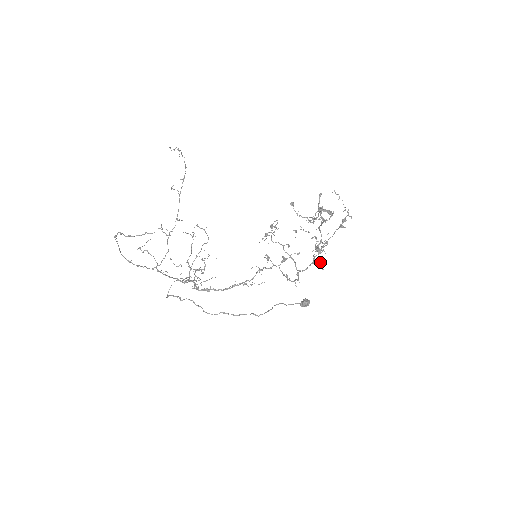
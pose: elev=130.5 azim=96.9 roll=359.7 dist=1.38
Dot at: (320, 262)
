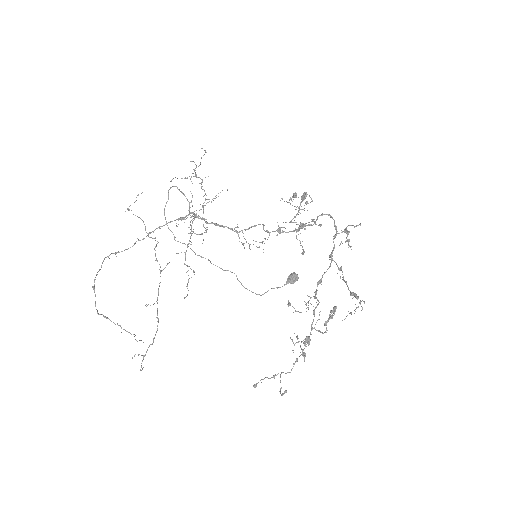
Dot at: occluded
